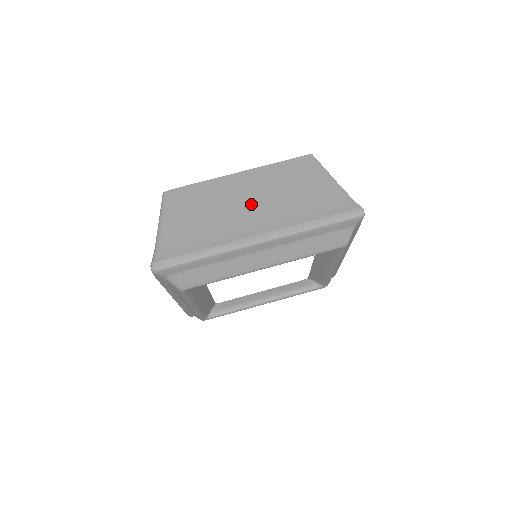
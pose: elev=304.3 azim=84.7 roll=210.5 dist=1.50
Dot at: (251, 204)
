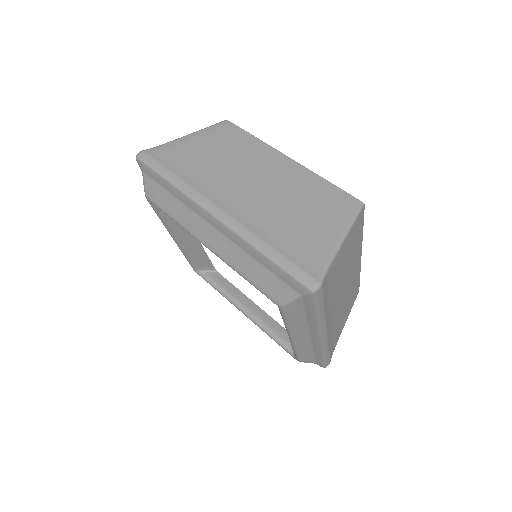
Dot at: (255, 184)
